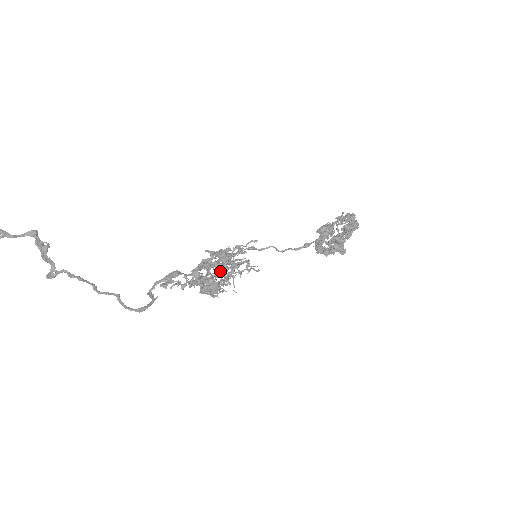
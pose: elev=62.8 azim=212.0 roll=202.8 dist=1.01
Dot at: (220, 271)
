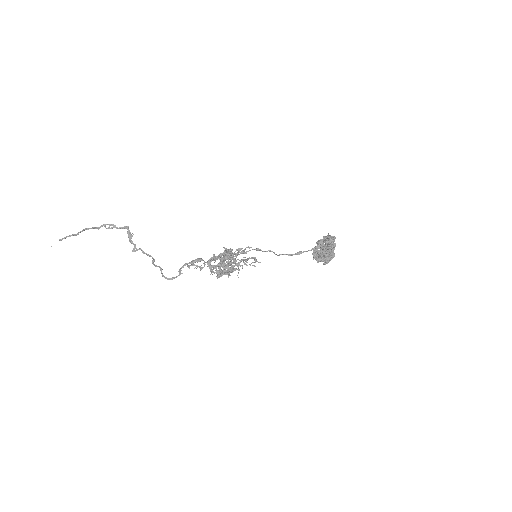
Dot at: (219, 264)
